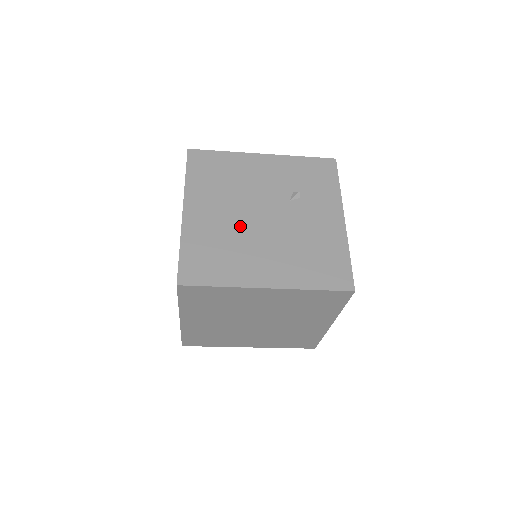
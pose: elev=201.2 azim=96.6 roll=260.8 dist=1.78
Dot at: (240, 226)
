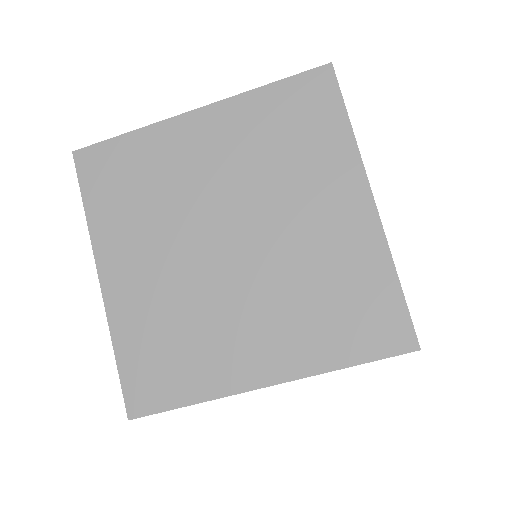
Dot at: occluded
